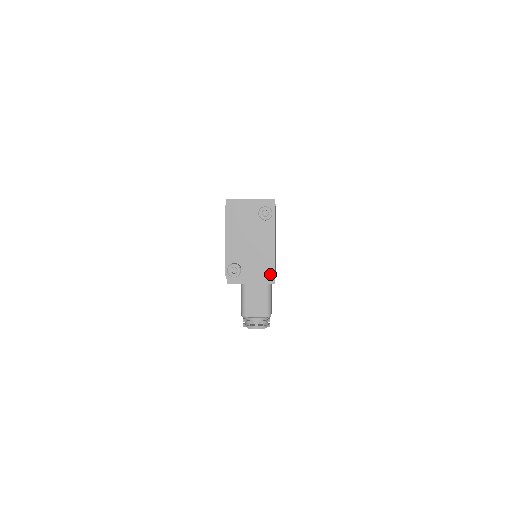
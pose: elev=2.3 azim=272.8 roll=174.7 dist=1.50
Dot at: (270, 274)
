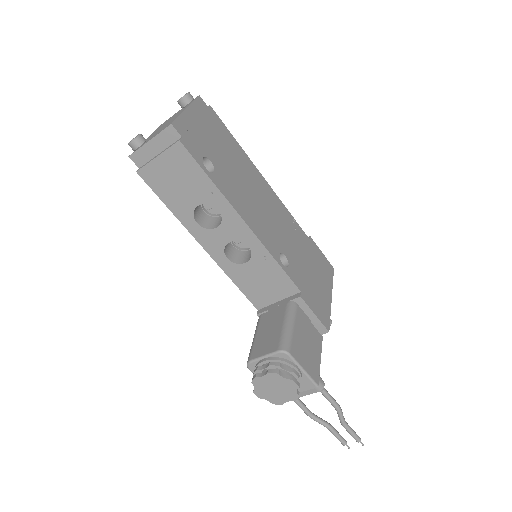
Dot at: (169, 125)
